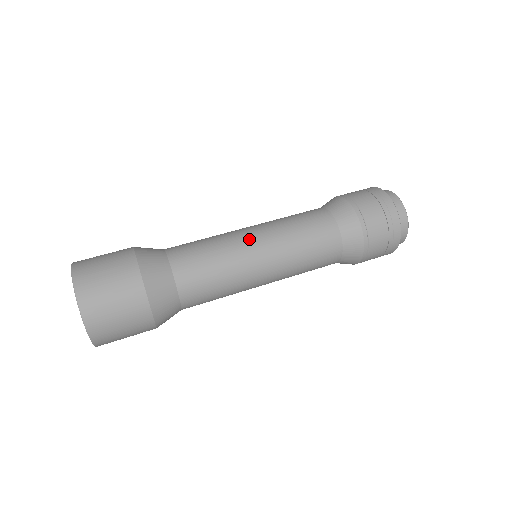
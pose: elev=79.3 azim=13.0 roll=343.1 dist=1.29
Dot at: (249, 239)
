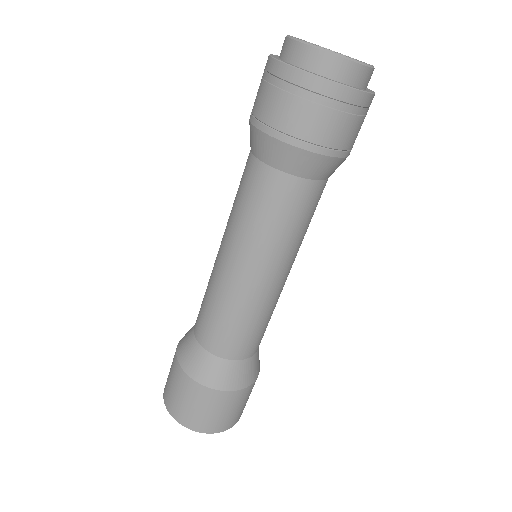
Dot at: (228, 272)
